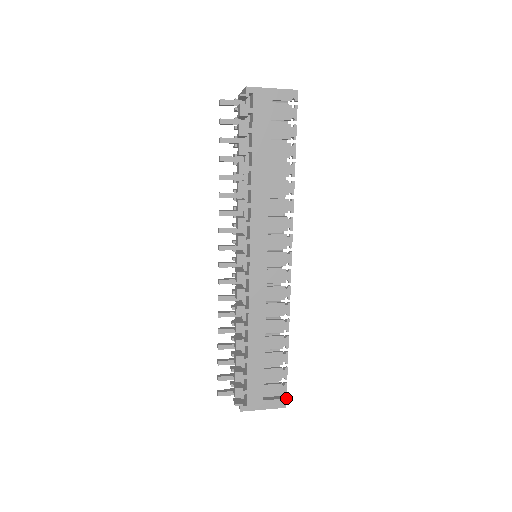
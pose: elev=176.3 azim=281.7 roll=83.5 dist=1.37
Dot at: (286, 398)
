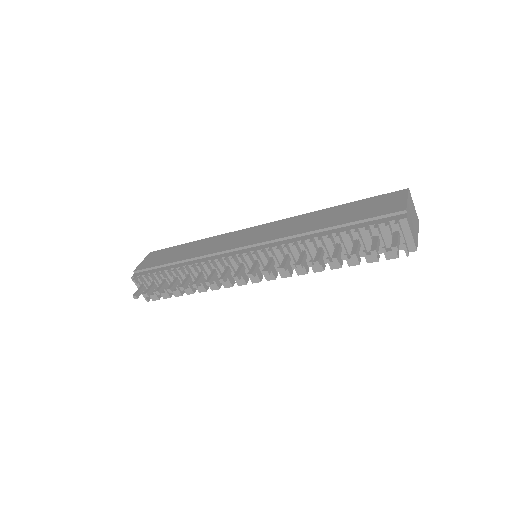
Dot at: occluded
